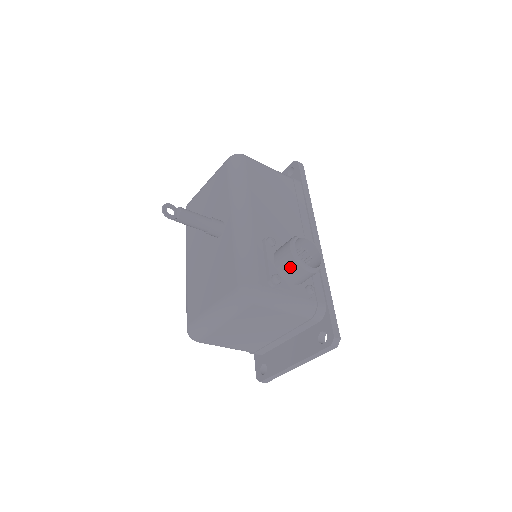
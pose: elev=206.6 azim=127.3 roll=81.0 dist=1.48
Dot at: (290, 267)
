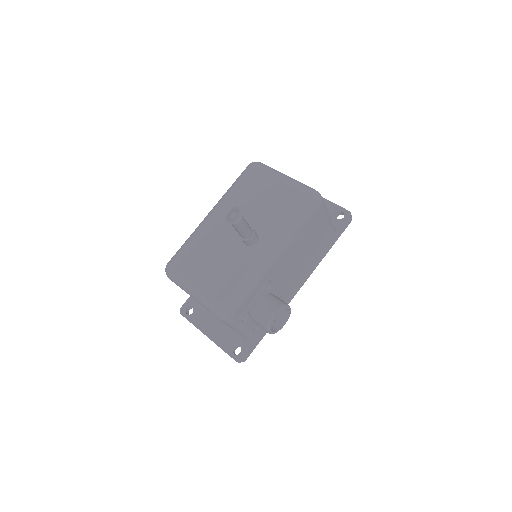
Dot at: (261, 320)
